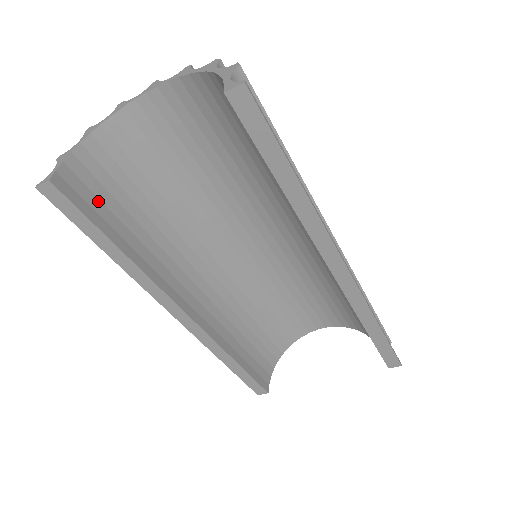
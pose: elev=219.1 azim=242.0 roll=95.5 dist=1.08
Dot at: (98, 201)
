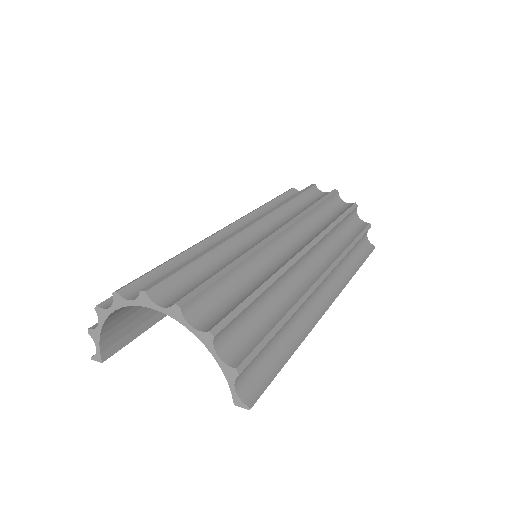
Dot at: (130, 325)
